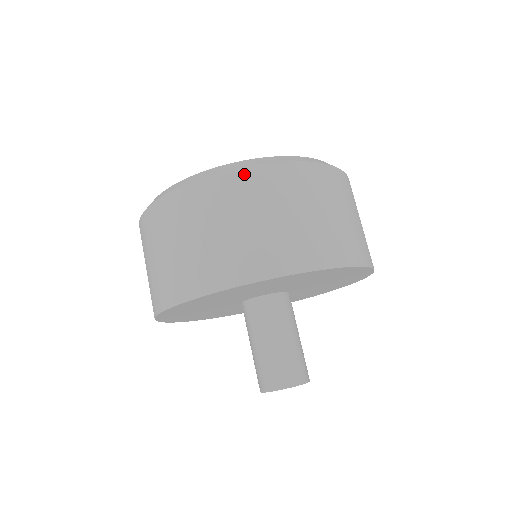
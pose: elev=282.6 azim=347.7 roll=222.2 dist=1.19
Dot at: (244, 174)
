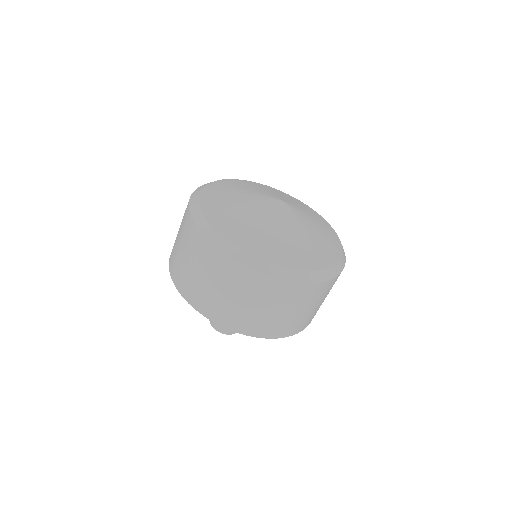
Dot at: (311, 287)
